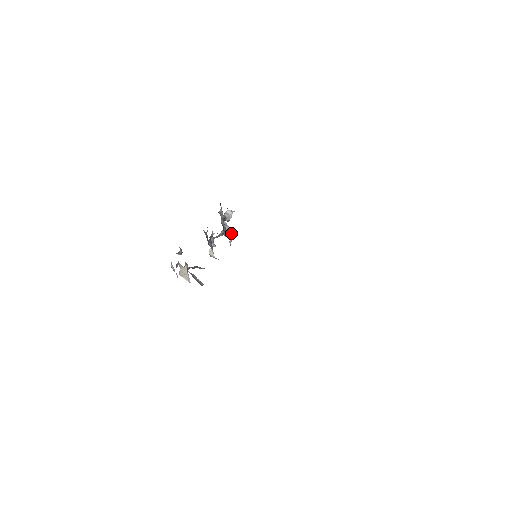
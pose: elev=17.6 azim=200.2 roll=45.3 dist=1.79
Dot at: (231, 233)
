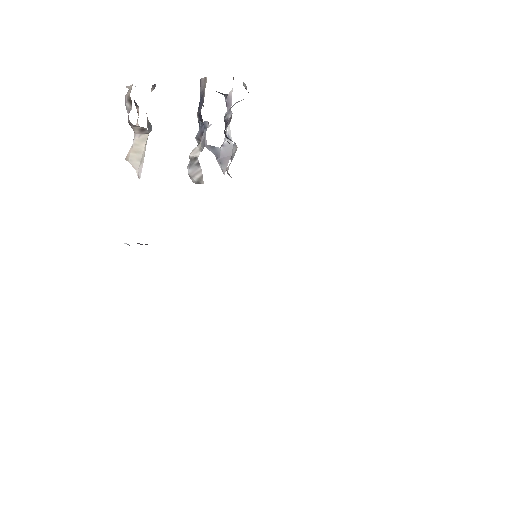
Dot at: (233, 153)
